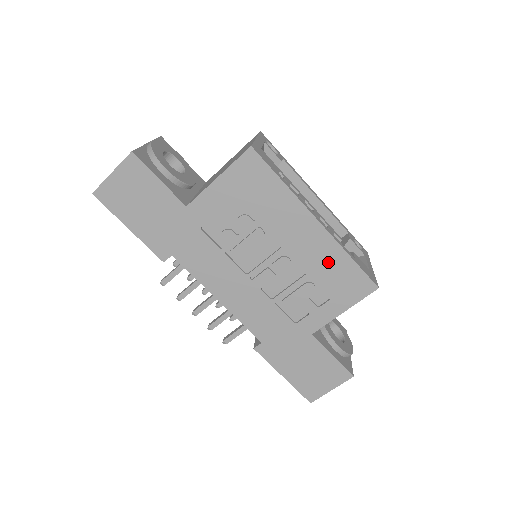
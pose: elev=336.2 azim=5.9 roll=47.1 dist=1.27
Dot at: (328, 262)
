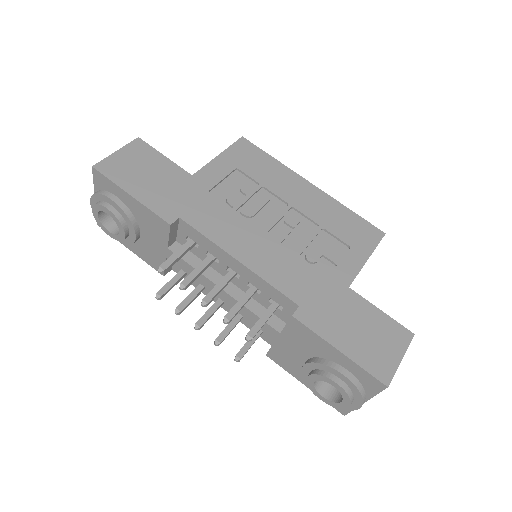
Dot at: (333, 215)
